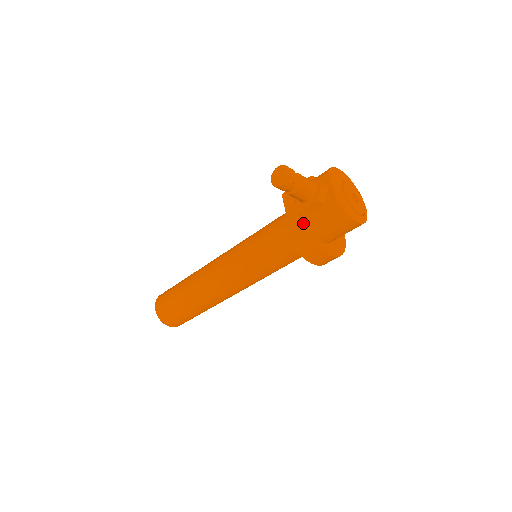
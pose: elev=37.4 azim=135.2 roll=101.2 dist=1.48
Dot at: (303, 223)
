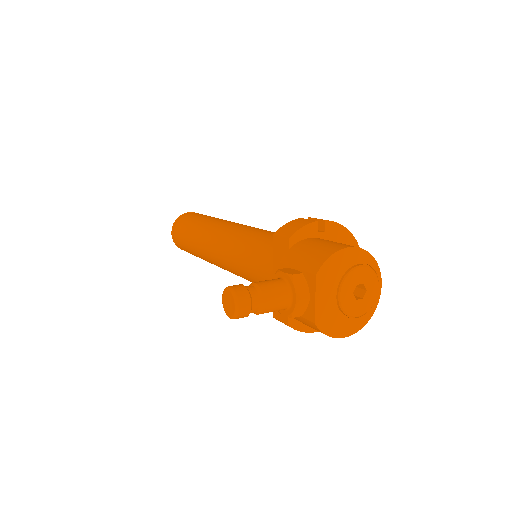
Dot at: occluded
